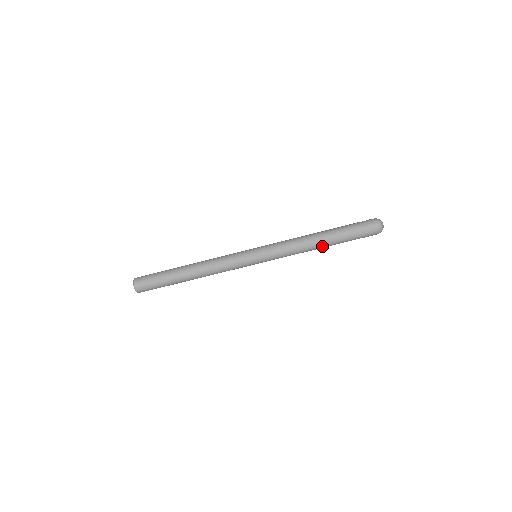
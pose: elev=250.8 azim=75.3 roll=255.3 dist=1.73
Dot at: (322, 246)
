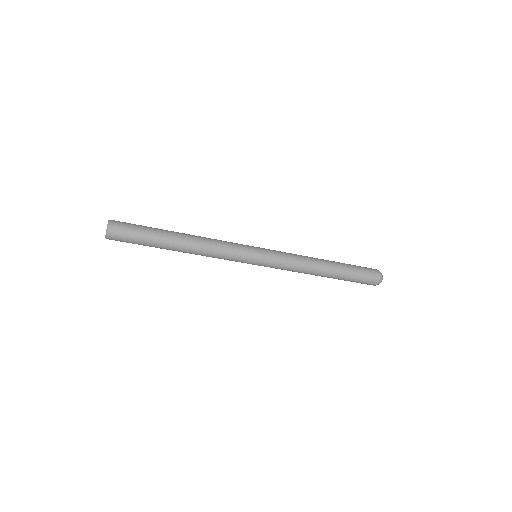
Dot at: (321, 276)
